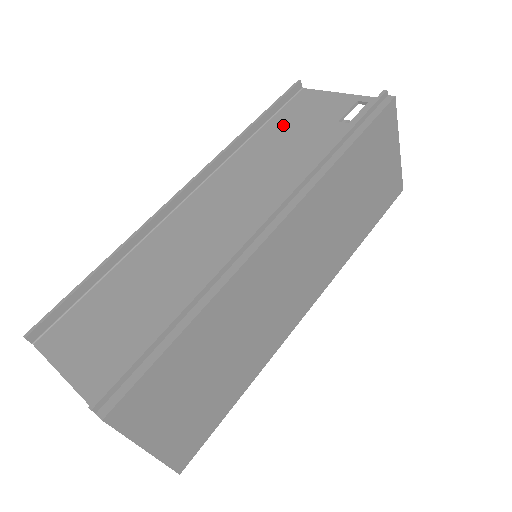
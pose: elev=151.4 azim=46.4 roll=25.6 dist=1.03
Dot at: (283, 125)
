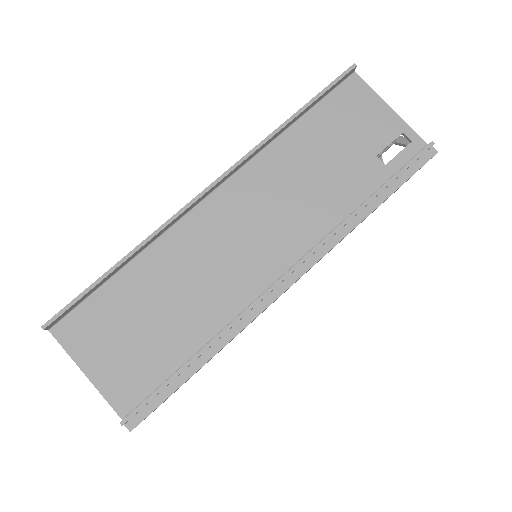
Dot at: (322, 129)
